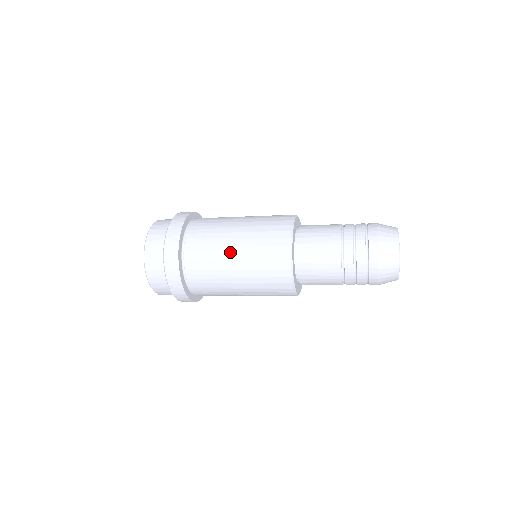
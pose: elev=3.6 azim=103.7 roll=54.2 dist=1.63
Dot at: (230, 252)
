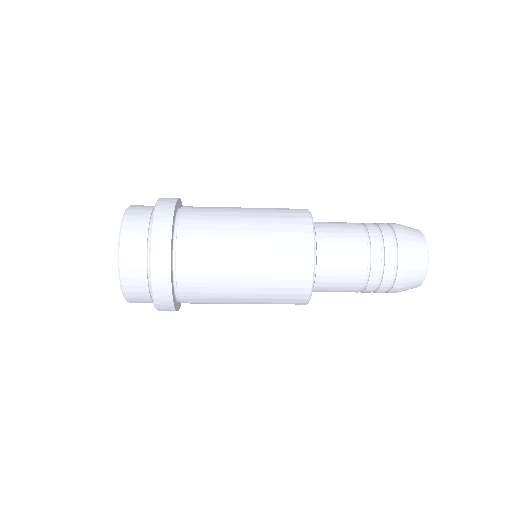
Dot at: (238, 276)
